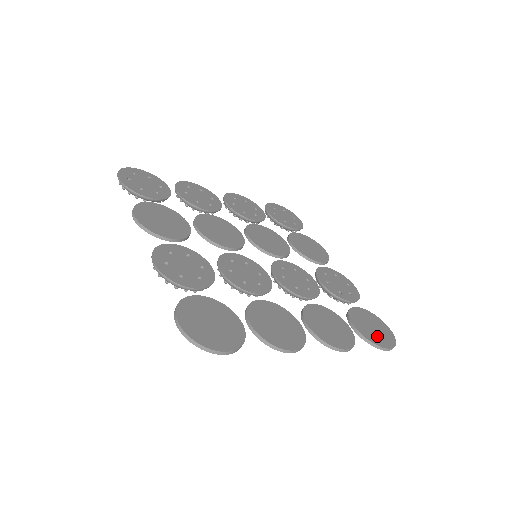
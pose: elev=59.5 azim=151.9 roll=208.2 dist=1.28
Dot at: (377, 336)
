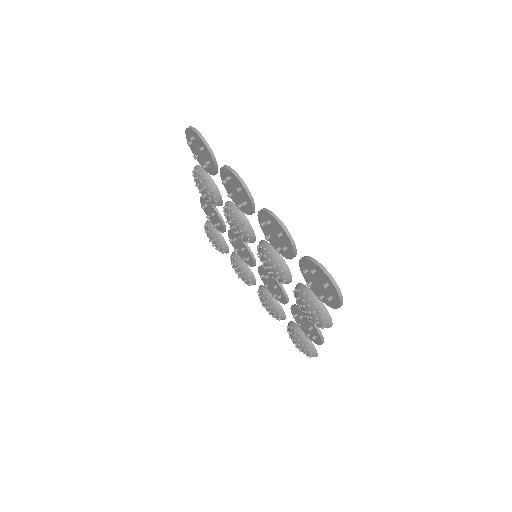
Dot at: occluded
